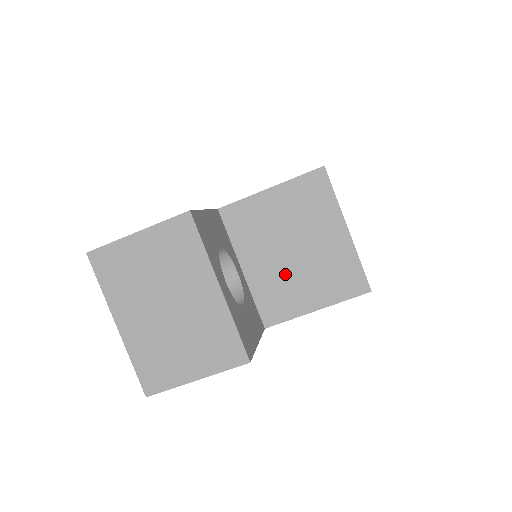
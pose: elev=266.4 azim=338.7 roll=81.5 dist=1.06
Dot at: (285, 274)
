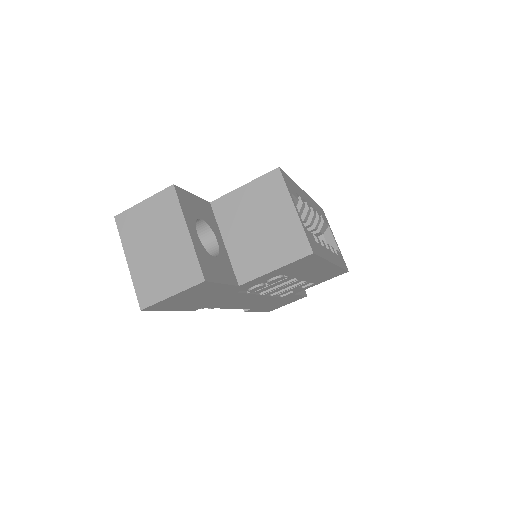
Dot at: (253, 244)
